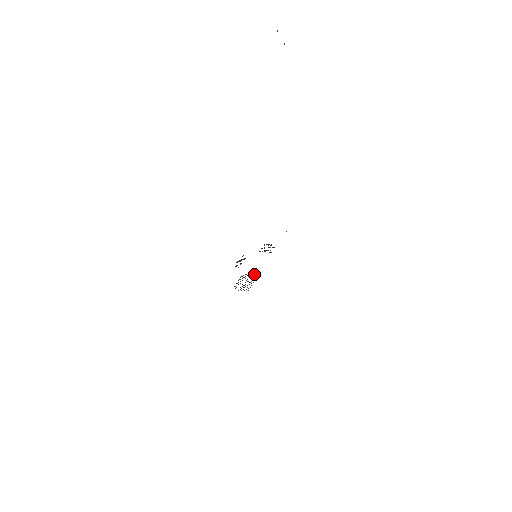
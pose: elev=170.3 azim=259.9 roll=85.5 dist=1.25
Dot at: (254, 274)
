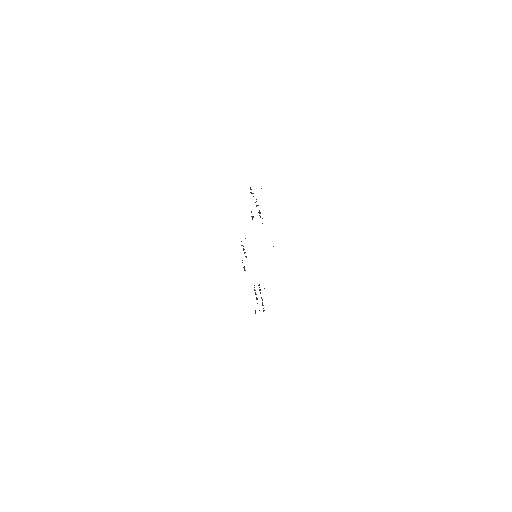
Dot at: occluded
